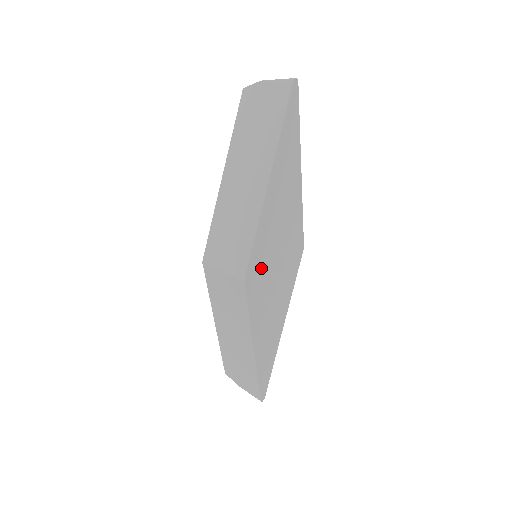
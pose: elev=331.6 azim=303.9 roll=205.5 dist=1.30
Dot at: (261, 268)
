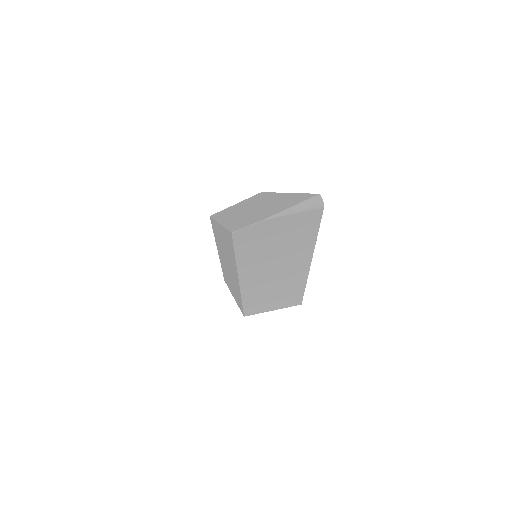
Dot at: occluded
